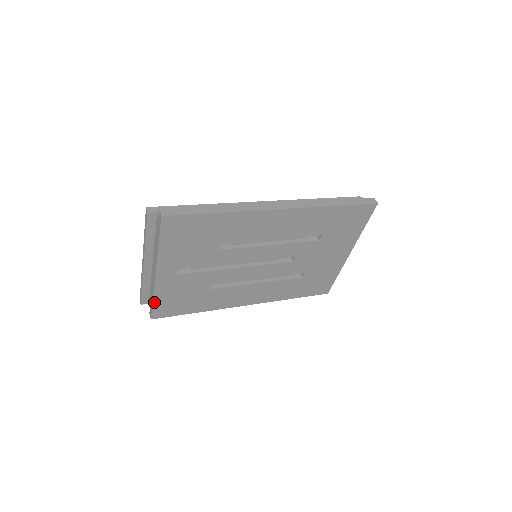
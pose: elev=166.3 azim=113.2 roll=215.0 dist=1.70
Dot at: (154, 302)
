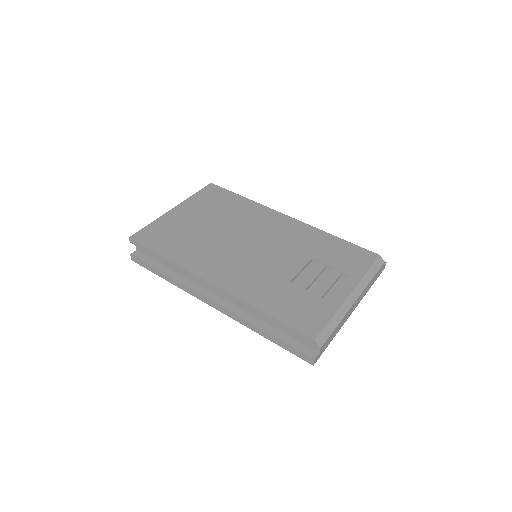
Dot at: occluded
